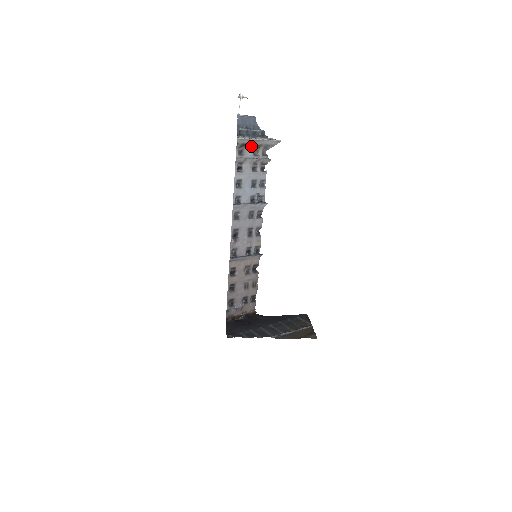
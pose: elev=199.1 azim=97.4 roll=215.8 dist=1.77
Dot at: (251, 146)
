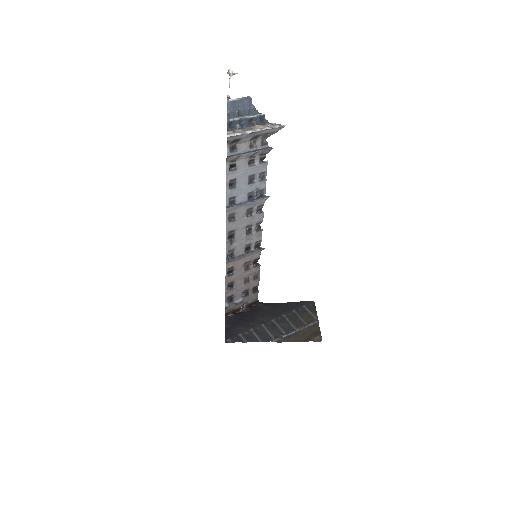
Dot at: (246, 139)
